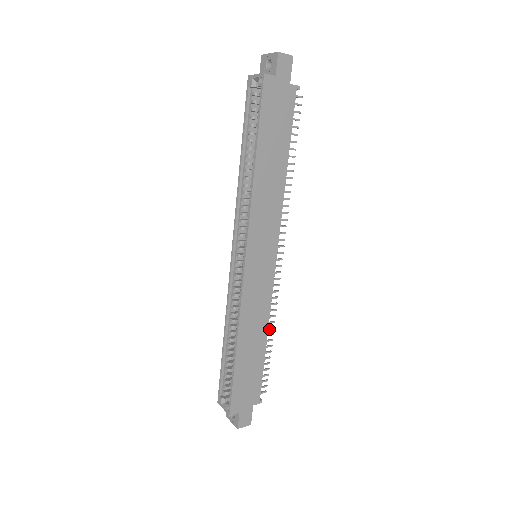
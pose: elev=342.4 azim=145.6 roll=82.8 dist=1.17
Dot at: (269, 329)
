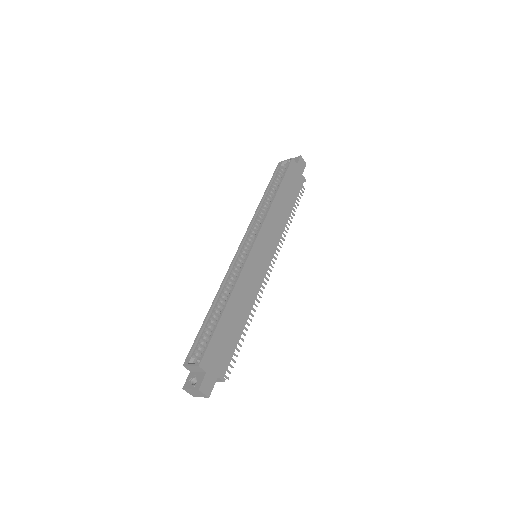
Dot at: (249, 318)
